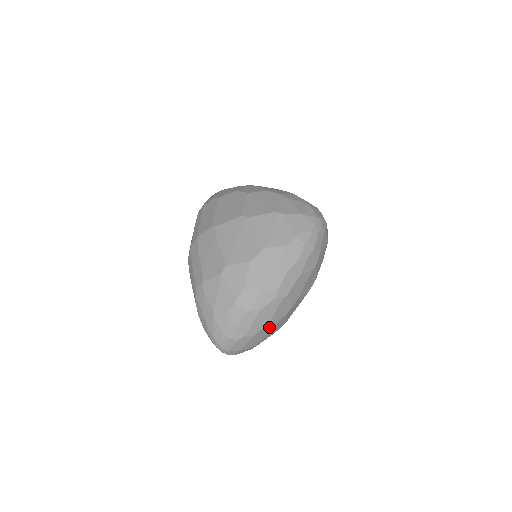
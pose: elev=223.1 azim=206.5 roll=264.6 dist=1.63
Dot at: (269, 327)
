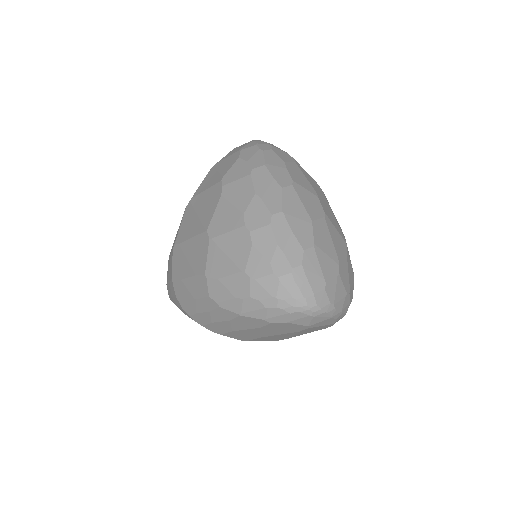
Dot at: (321, 232)
